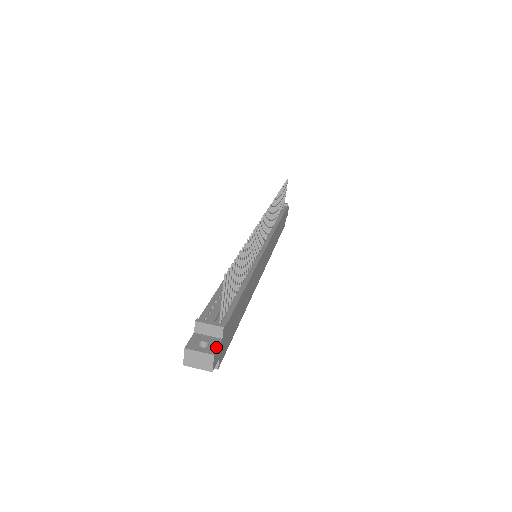
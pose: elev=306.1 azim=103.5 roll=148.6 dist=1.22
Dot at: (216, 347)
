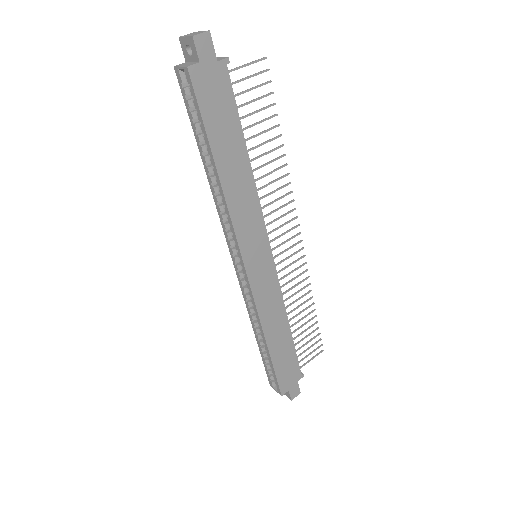
Dot at: occluded
